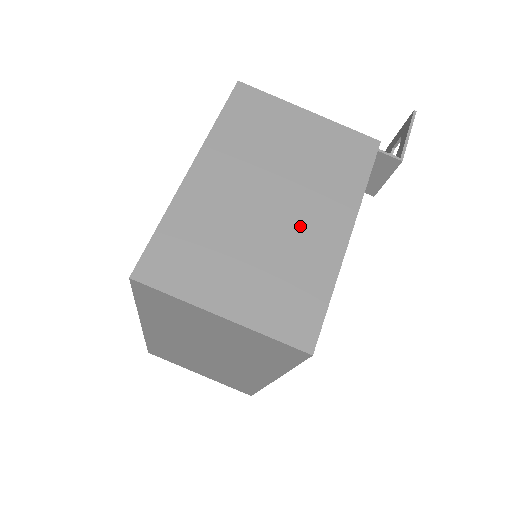
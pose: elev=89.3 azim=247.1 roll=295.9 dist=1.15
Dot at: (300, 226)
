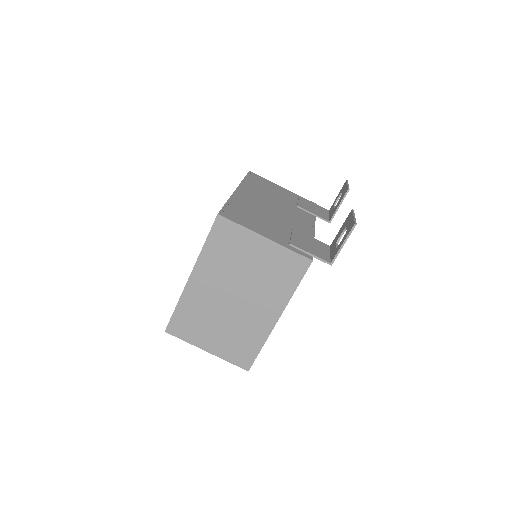
Dot at: (249, 313)
